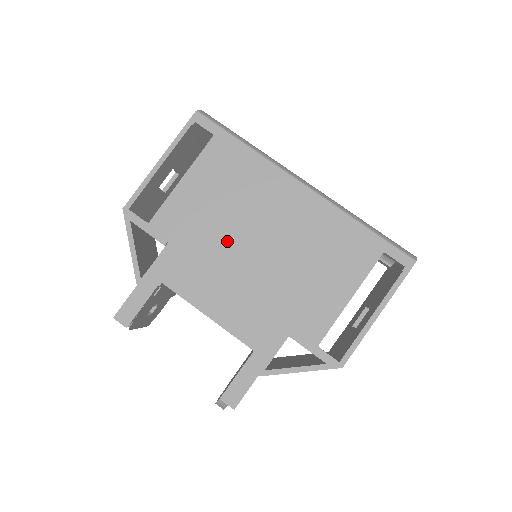
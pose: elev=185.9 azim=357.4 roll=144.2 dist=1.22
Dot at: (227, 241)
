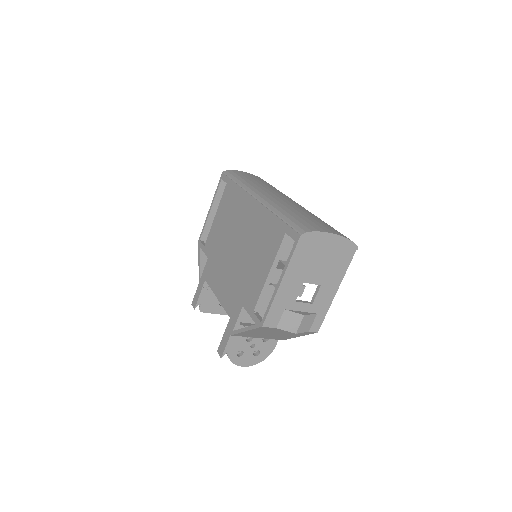
Dot at: (226, 248)
